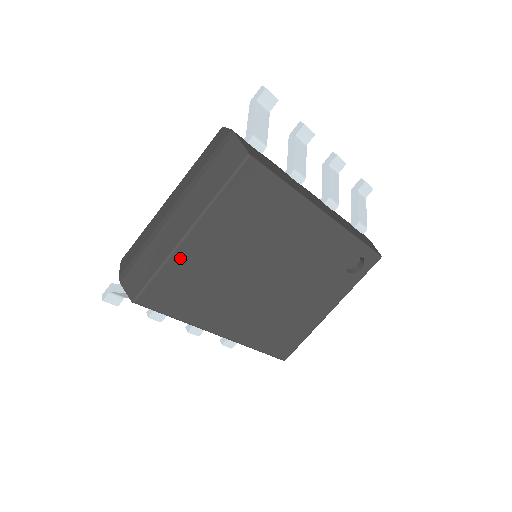
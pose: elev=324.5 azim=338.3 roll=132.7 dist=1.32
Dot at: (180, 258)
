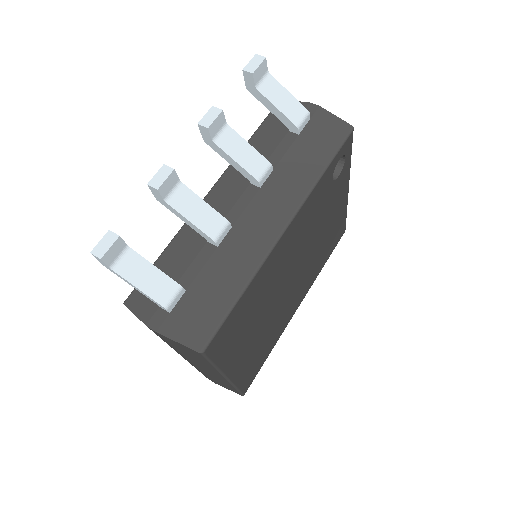
Dot at: (239, 375)
